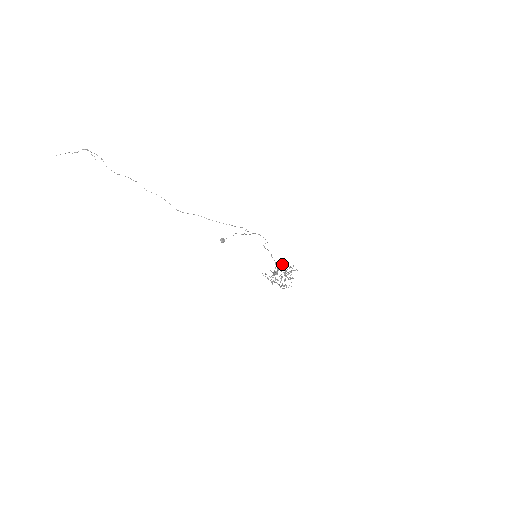
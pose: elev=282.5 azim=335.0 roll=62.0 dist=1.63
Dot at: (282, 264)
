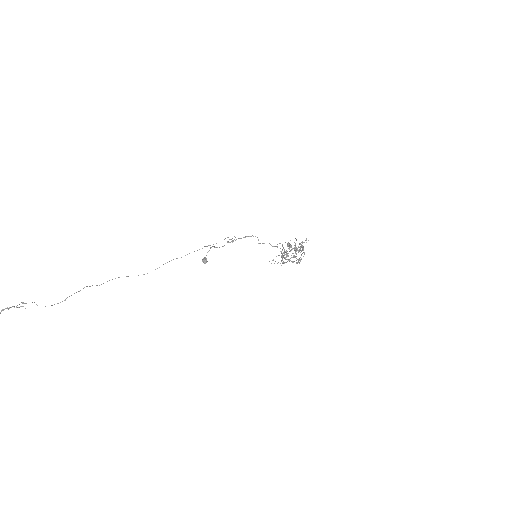
Dot at: (288, 246)
